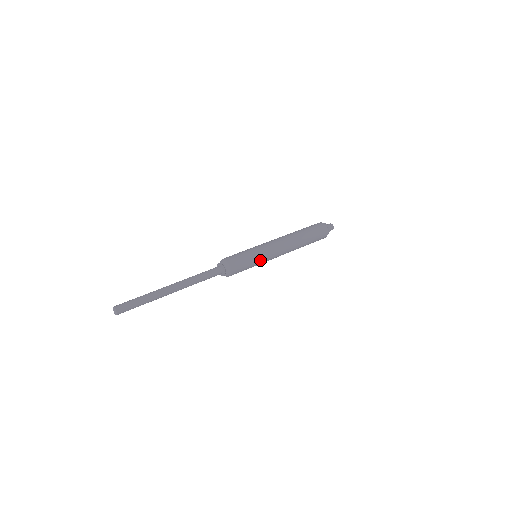
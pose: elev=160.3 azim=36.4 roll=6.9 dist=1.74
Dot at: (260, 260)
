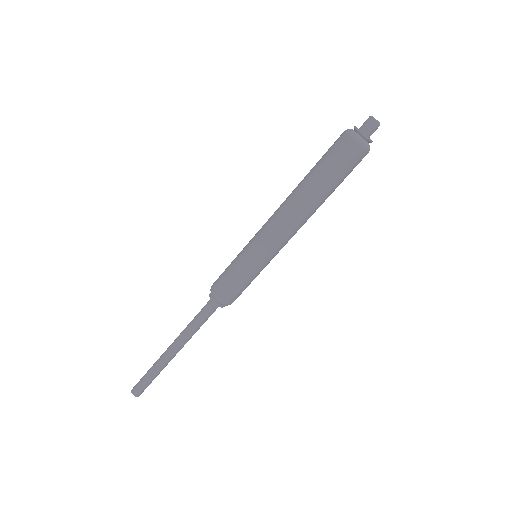
Dot at: (263, 267)
